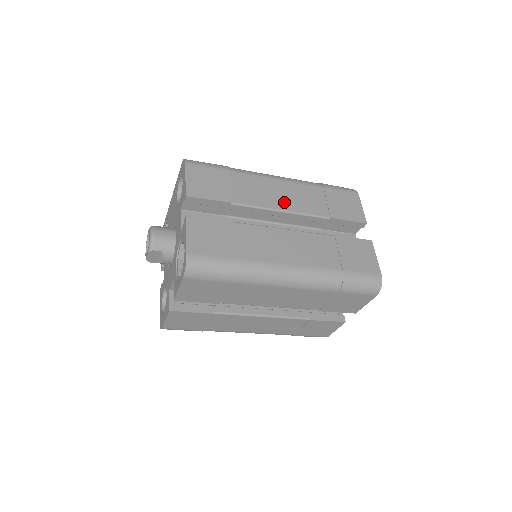
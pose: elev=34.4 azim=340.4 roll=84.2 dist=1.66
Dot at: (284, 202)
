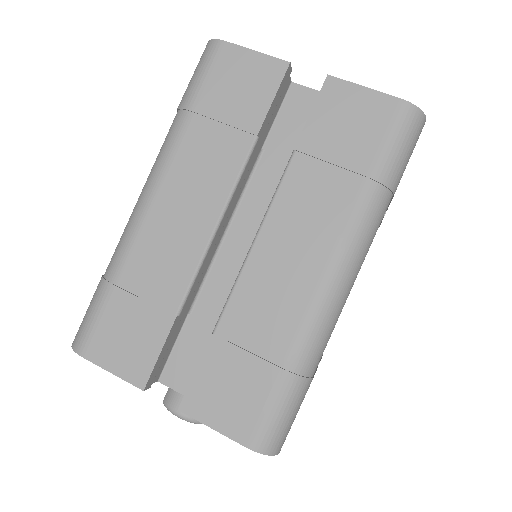
Dot at: (200, 213)
